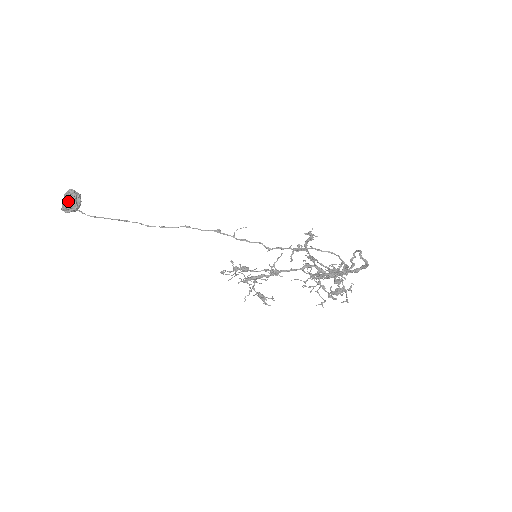
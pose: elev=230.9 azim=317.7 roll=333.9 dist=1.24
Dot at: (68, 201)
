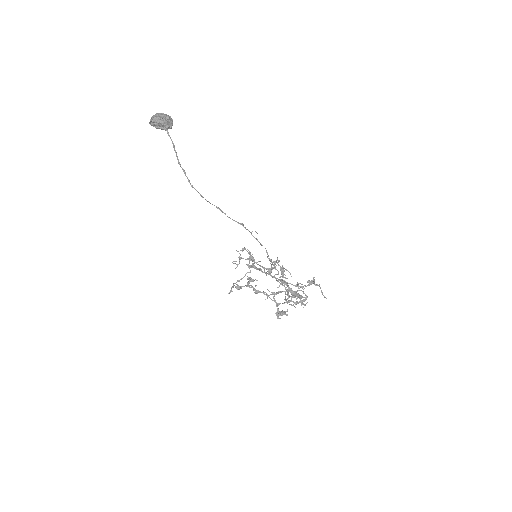
Dot at: (169, 118)
